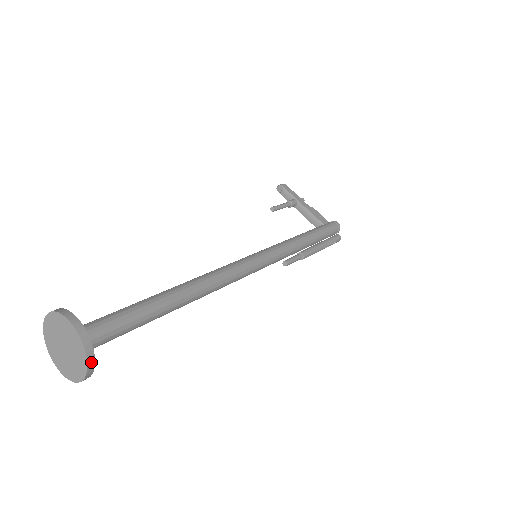
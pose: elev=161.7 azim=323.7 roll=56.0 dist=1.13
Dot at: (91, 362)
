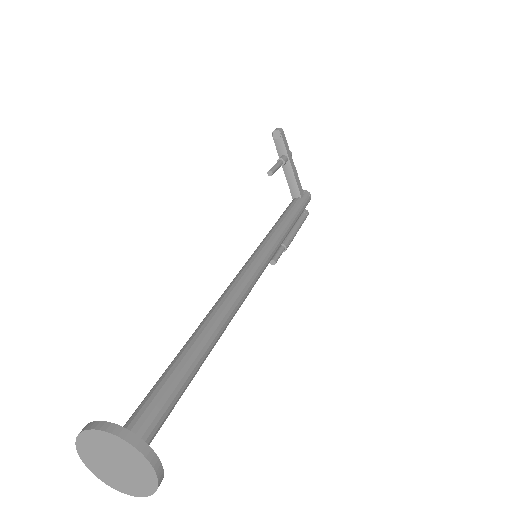
Dot at: (153, 490)
